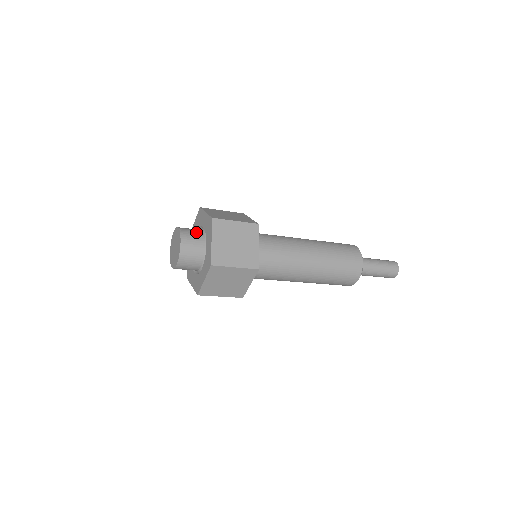
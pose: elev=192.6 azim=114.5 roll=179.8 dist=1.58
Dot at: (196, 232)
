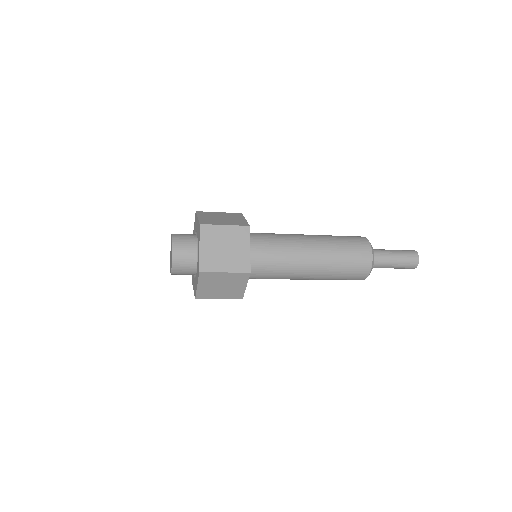
Dot at: (189, 257)
